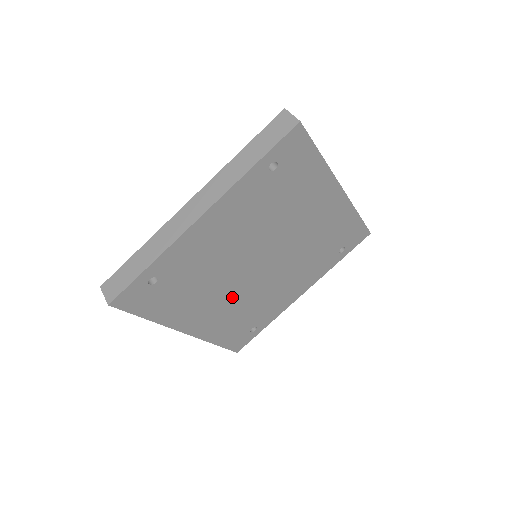
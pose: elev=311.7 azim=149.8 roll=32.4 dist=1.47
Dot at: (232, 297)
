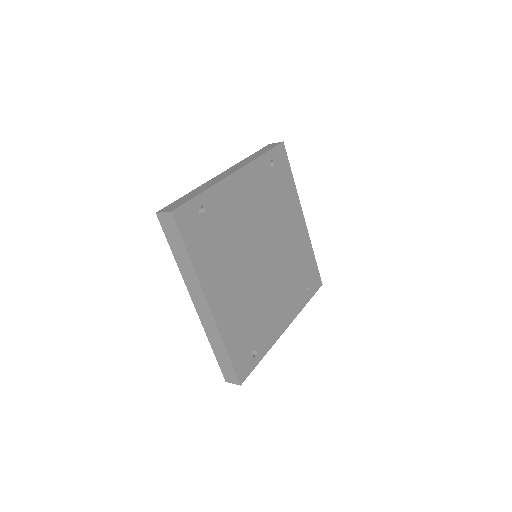
Dot at: (244, 284)
